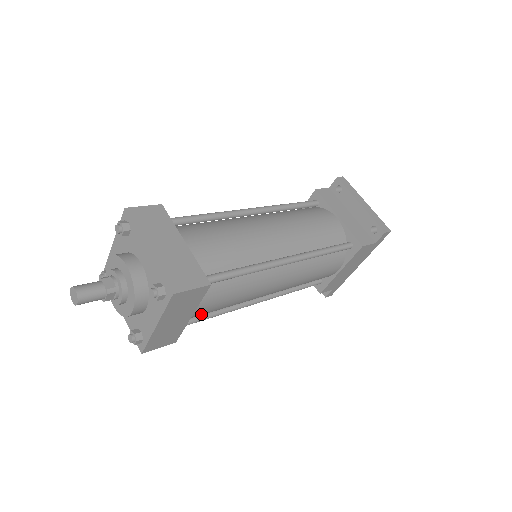
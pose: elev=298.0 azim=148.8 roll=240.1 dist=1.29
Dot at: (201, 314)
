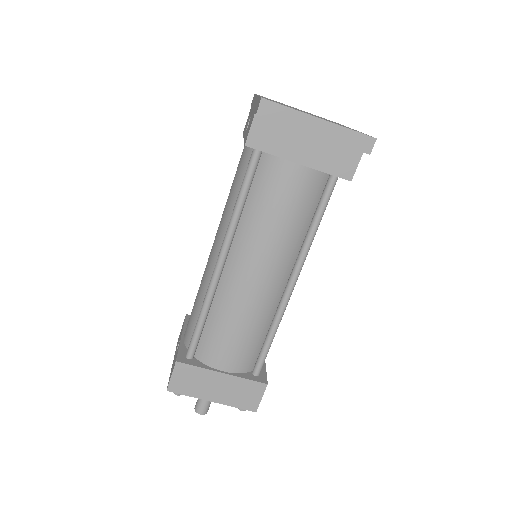
Dot at: occluded
